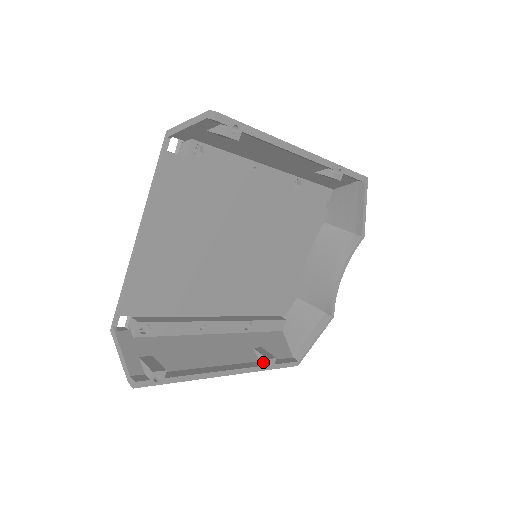
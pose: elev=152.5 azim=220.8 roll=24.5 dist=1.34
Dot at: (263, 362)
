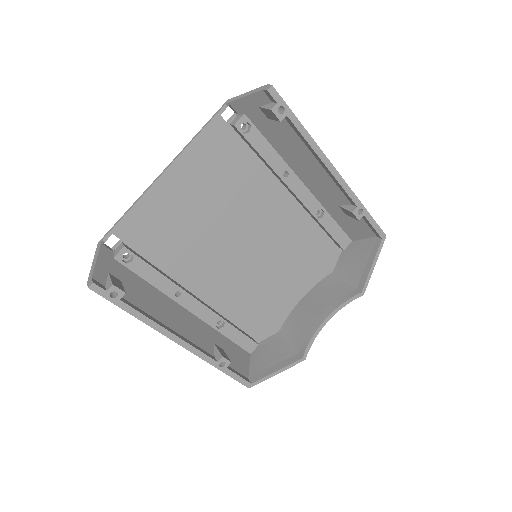
Dot at: (217, 358)
